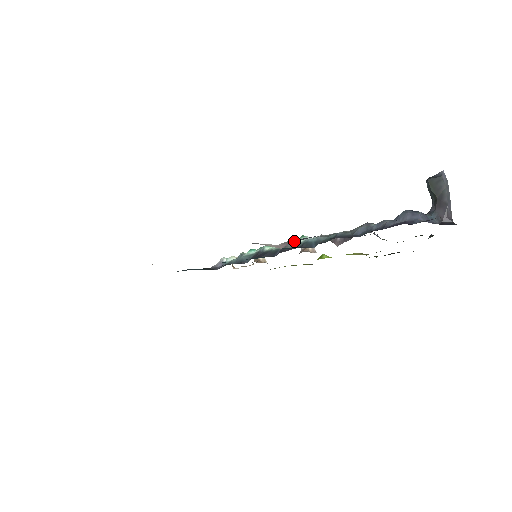
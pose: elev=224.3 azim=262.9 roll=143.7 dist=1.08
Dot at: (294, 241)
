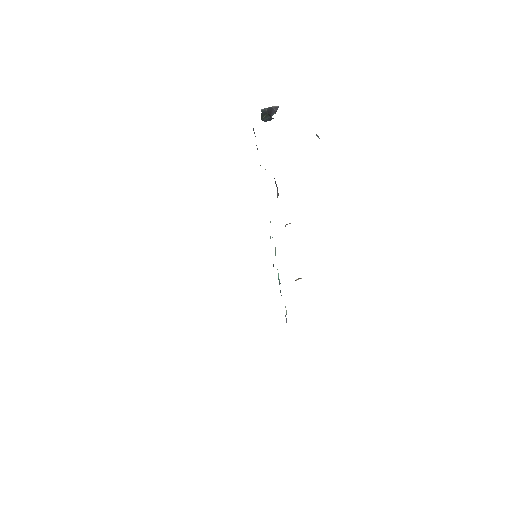
Dot at: occluded
